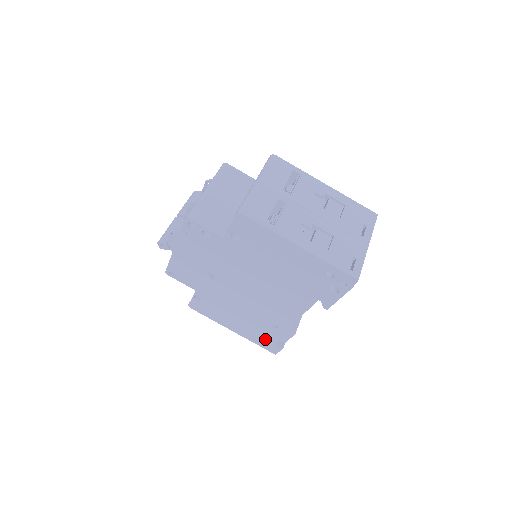
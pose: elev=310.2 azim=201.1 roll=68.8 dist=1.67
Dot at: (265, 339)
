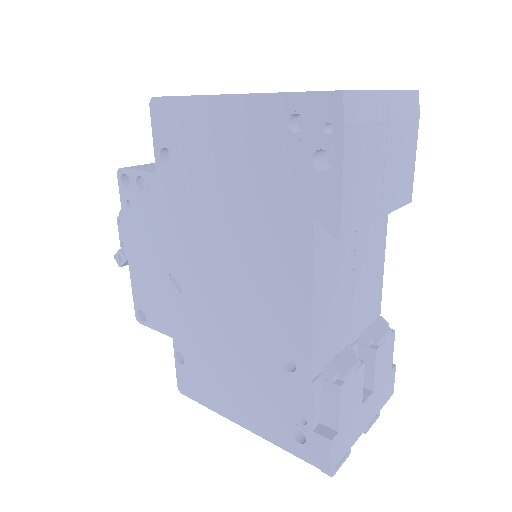
Dot at: (294, 423)
